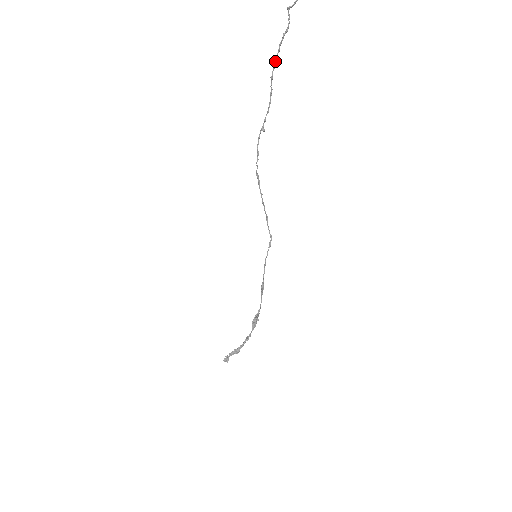
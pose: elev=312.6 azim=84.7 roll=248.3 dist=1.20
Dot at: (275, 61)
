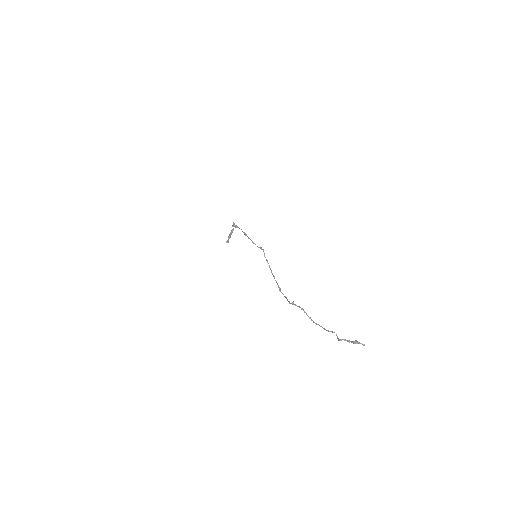
Dot at: occluded
